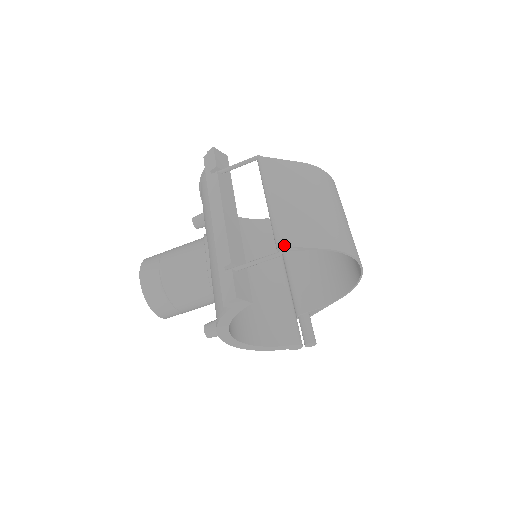
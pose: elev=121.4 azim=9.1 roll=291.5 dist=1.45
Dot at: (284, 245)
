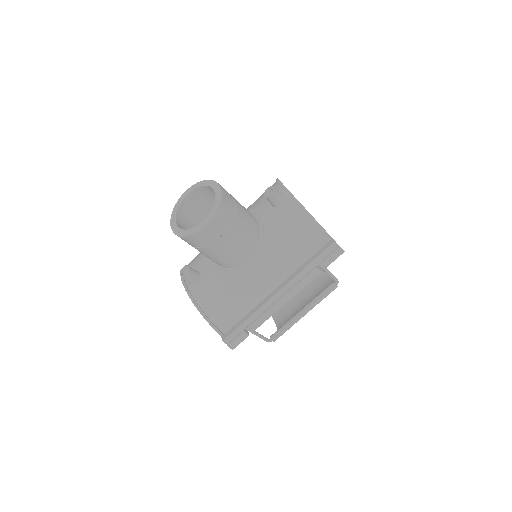
Dot at: occluded
